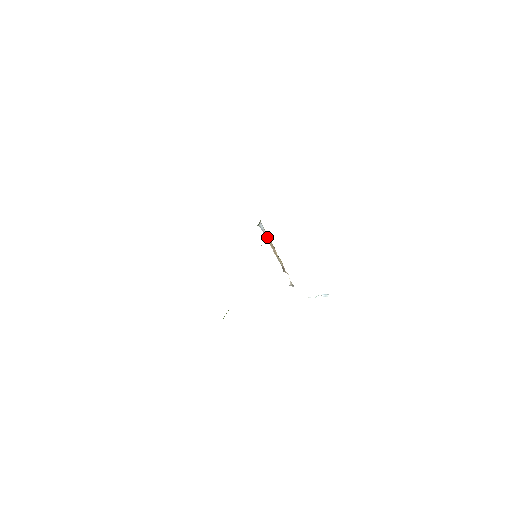
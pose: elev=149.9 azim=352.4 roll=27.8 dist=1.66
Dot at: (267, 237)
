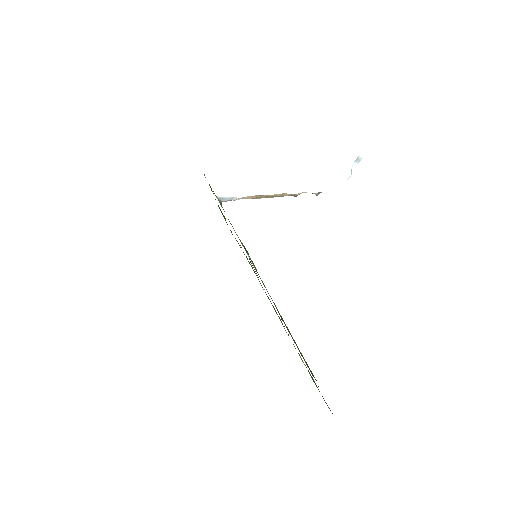
Dot at: (243, 198)
